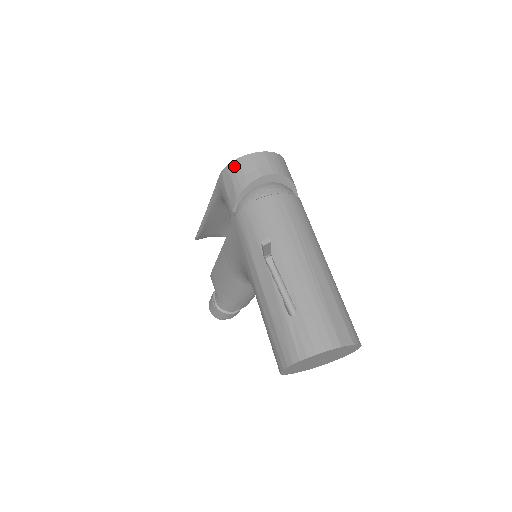
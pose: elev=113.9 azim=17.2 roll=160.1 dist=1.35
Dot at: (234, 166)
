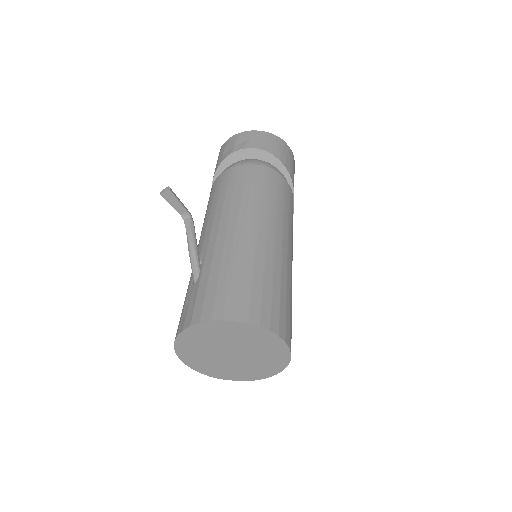
Dot at: (221, 149)
